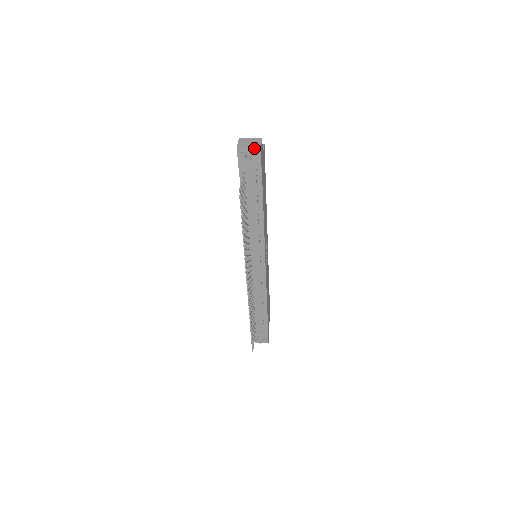
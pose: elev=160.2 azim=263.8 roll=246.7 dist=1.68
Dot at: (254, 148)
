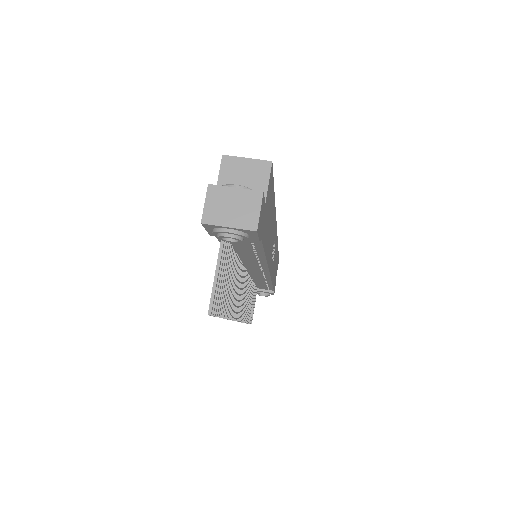
Dot at: (241, 229)
